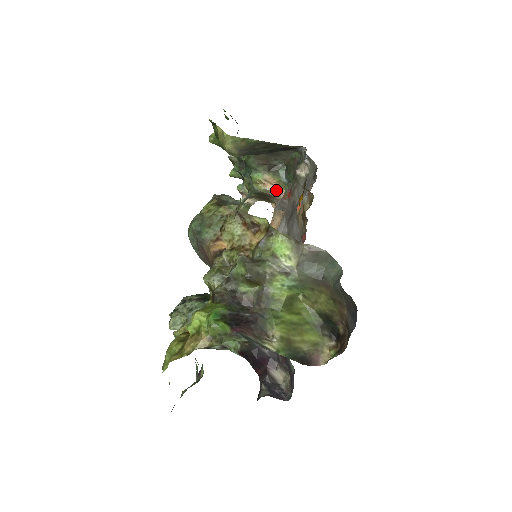
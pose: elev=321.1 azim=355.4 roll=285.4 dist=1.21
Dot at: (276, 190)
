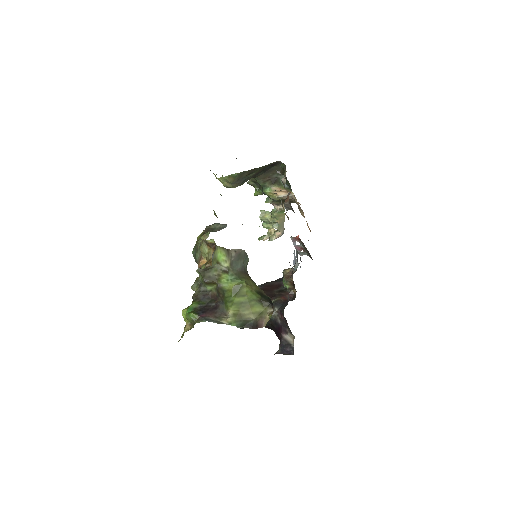
Dot at: (286, 195)
